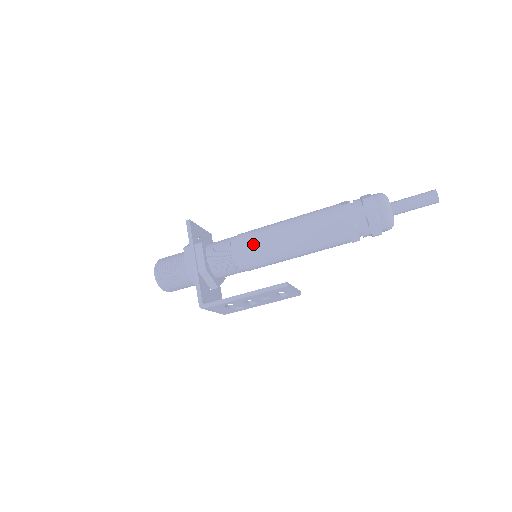
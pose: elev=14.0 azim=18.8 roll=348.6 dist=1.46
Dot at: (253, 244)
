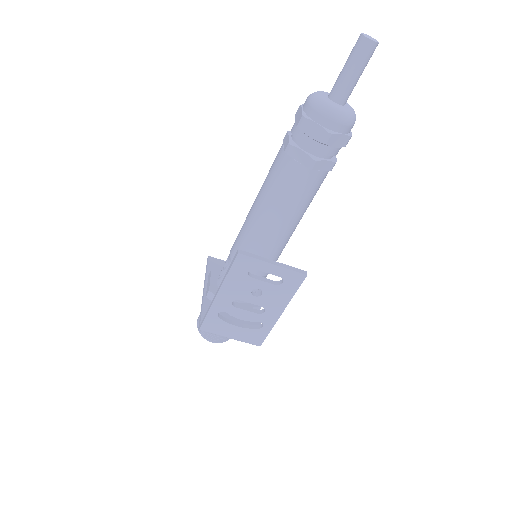
Dot at: (236, 240)
